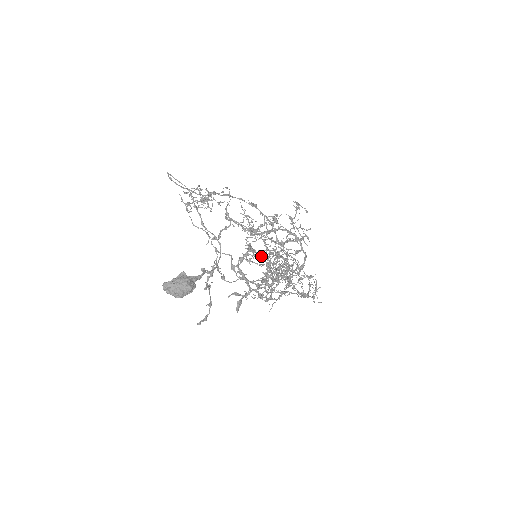
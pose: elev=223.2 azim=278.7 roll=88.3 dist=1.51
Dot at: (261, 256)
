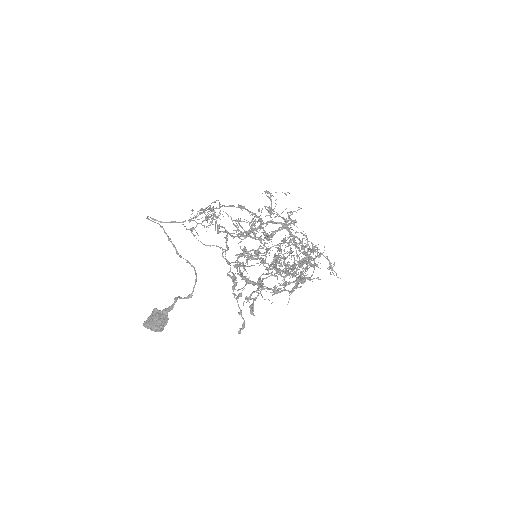
Dot at: occluded
